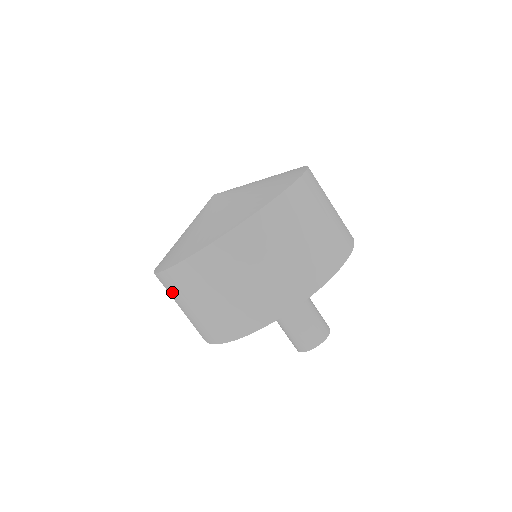
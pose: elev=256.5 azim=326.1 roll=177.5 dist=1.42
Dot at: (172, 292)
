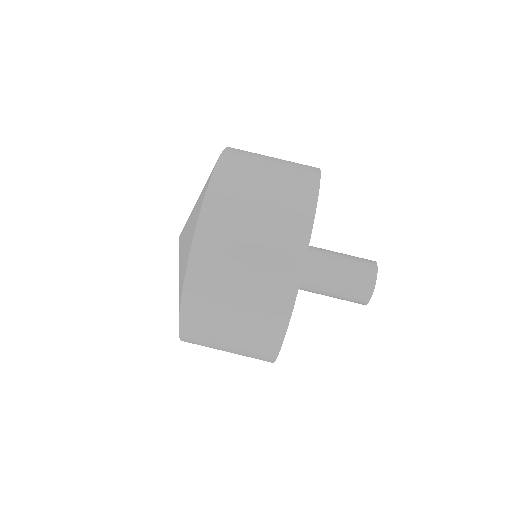
Dot at: occluded
